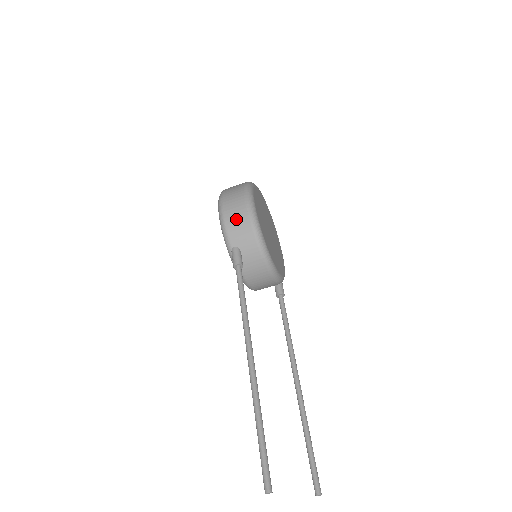
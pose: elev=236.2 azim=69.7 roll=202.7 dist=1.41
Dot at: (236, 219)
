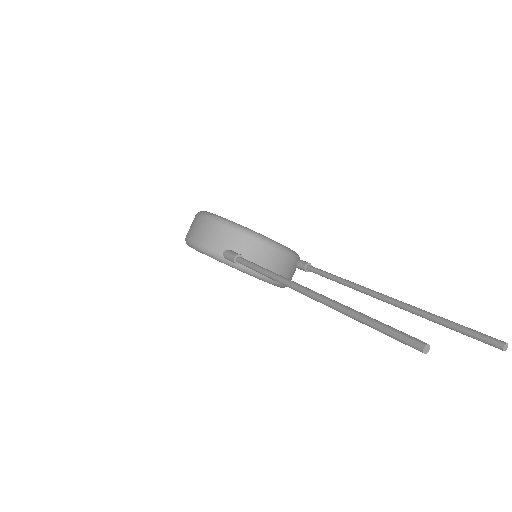
Dot at: (205, 233)
